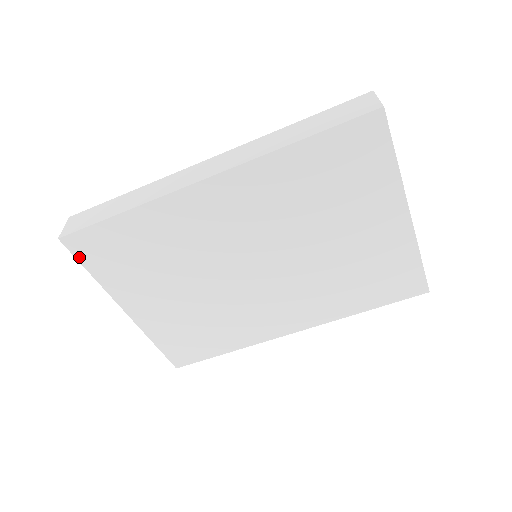
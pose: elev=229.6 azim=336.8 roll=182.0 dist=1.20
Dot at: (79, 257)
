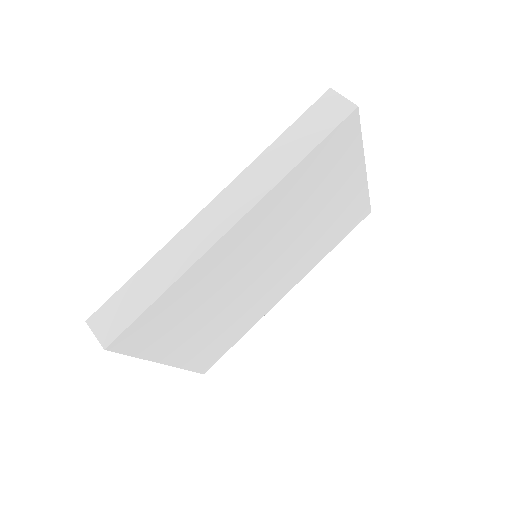
Dot at: (124, 351)
